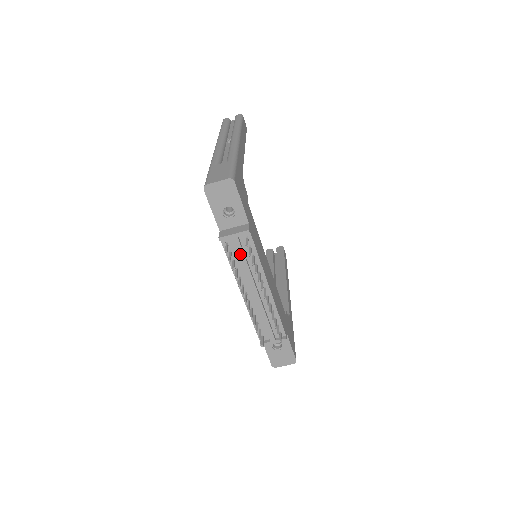
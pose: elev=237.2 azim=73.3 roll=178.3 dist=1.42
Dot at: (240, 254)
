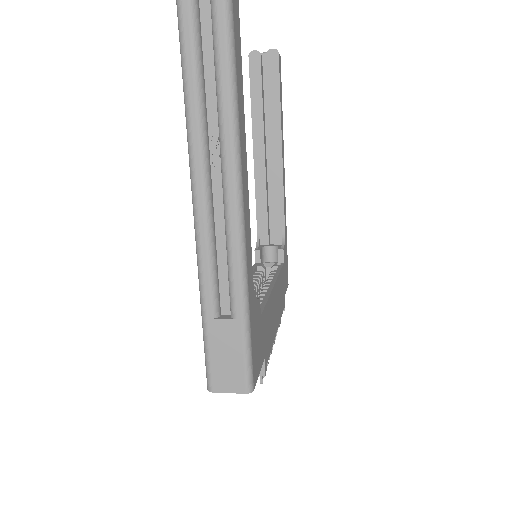
Dot at: occluded
